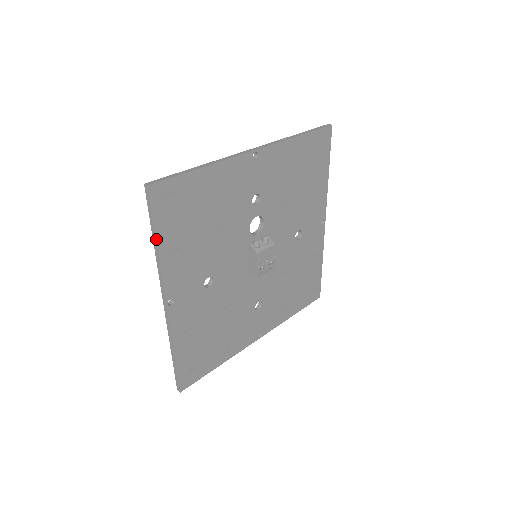
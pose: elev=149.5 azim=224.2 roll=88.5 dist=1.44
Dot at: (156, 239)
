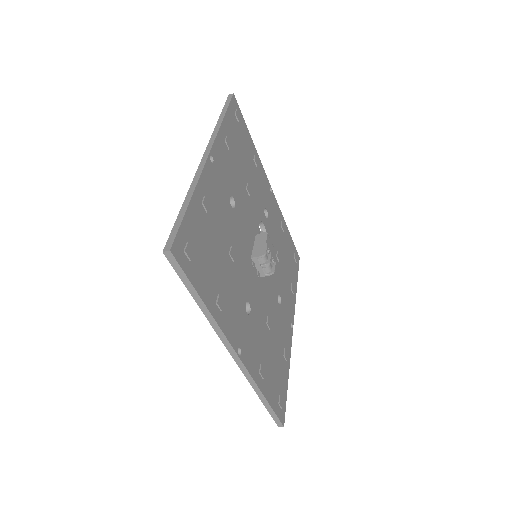
Dot at: (224, 115)
